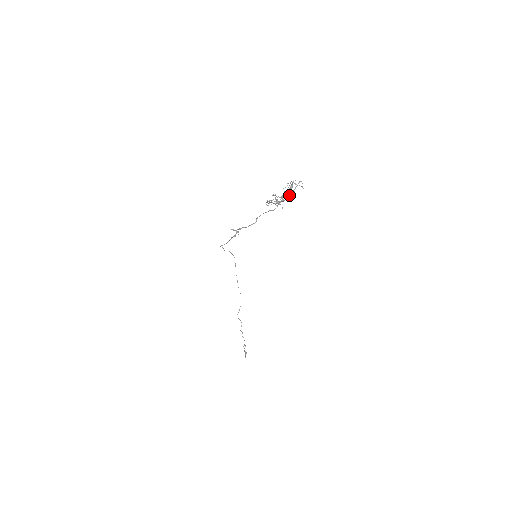
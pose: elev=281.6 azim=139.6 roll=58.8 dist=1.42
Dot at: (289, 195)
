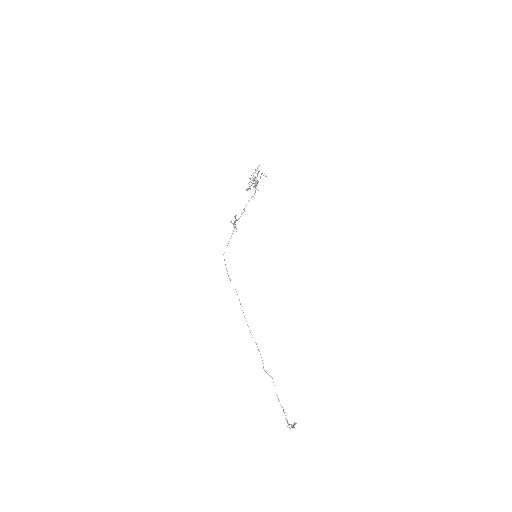
Dot at: occluded
